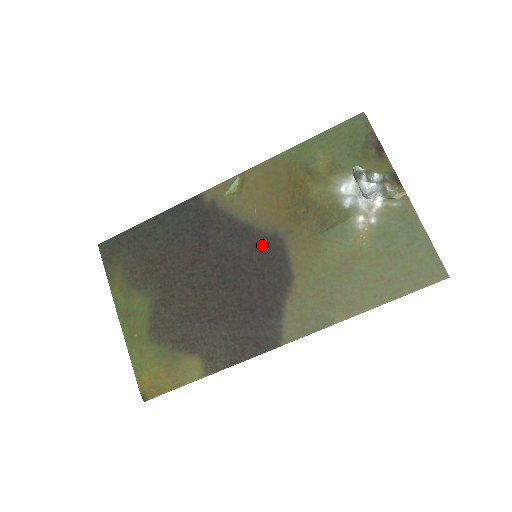
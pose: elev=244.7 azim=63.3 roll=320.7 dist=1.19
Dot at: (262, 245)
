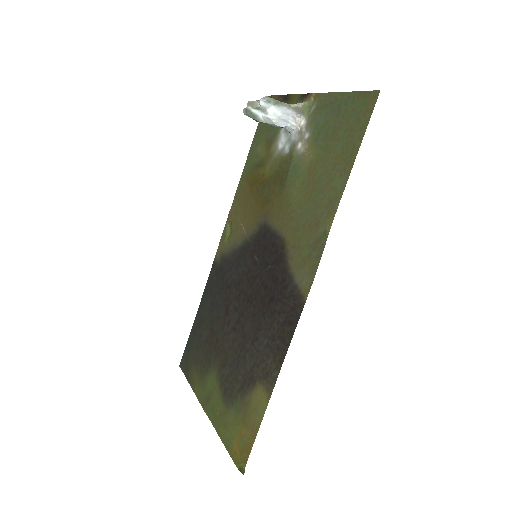
Dot at: (256, 244)
